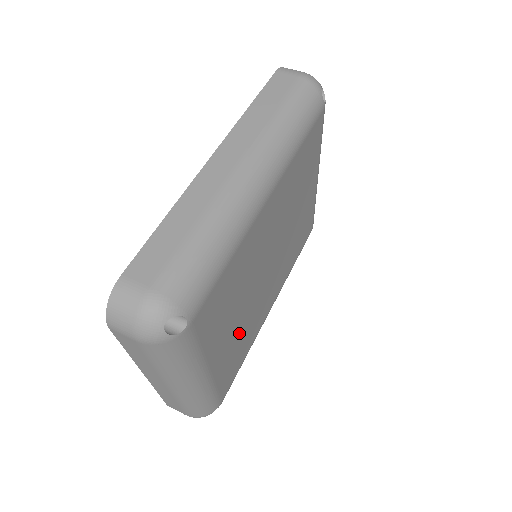
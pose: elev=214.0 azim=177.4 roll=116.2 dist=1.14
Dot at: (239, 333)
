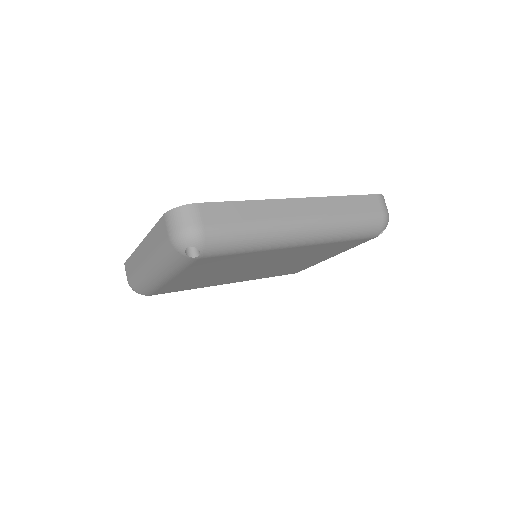
Dot at: (202, 279)
